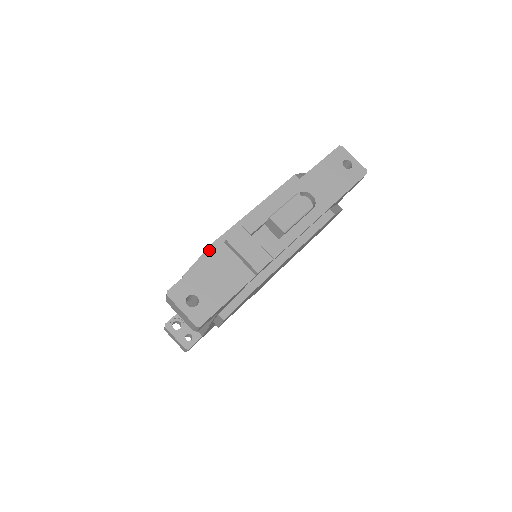
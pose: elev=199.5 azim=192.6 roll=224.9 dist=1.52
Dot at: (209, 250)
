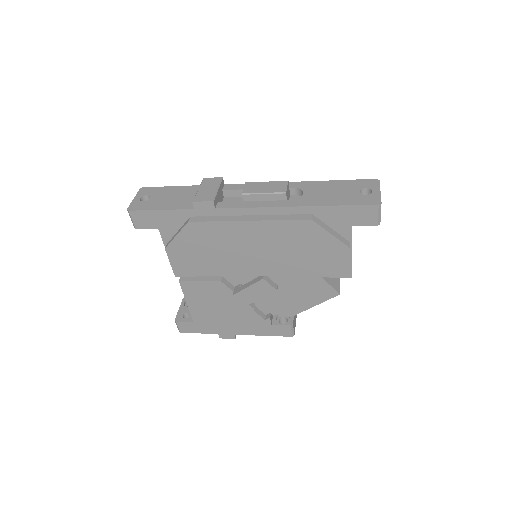
Dot at: occluded
